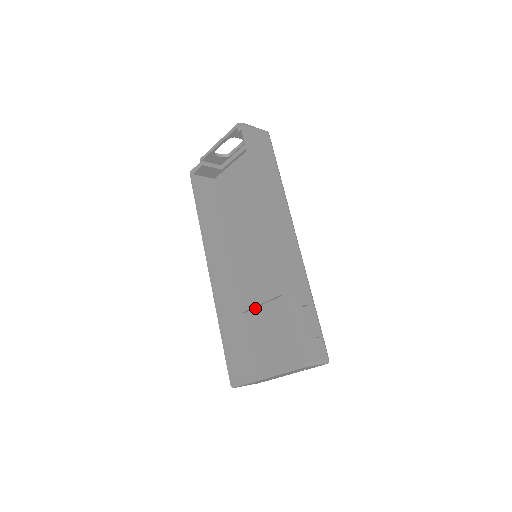
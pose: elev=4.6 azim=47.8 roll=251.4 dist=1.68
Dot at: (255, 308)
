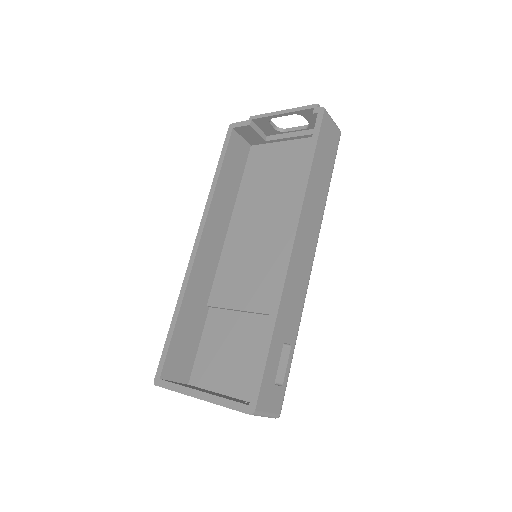
Dot at: (223, 309)
